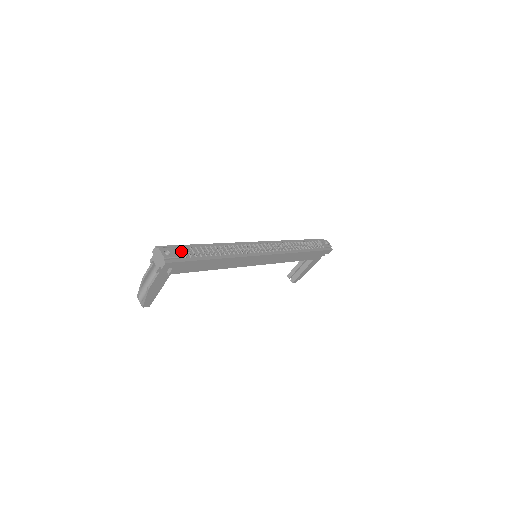
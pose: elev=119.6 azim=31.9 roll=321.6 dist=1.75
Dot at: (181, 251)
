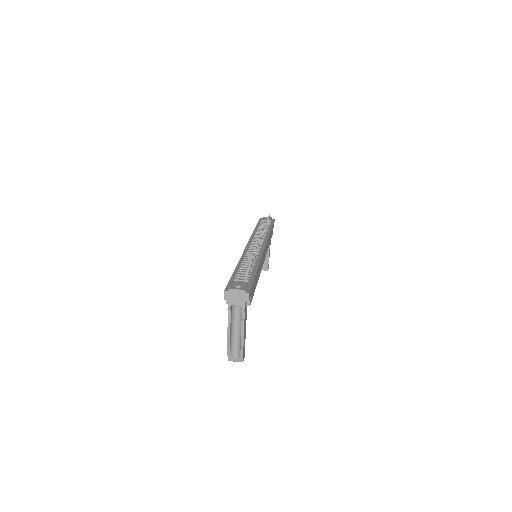
Dot at: (239, 280)
